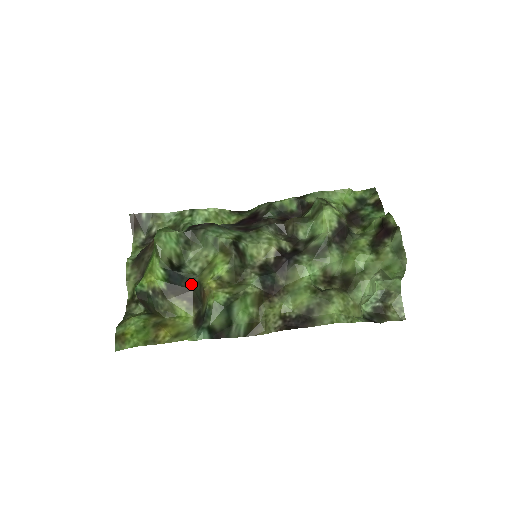
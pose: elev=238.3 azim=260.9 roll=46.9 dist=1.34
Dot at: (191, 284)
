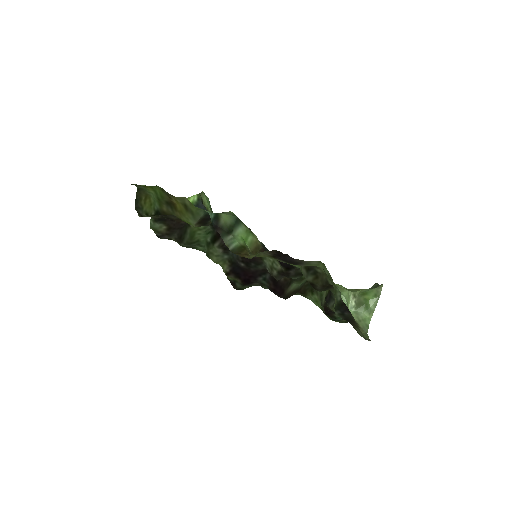
Dot at: occluded
